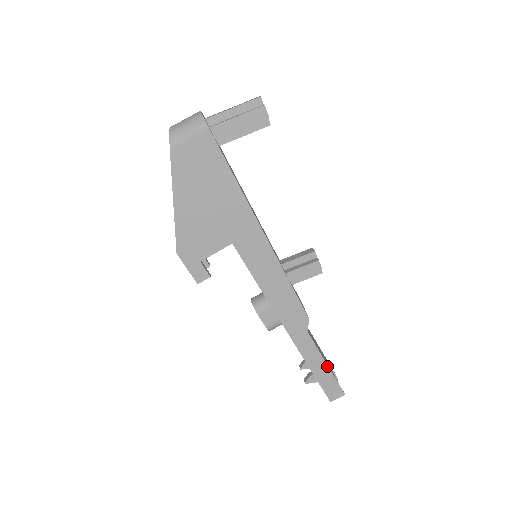
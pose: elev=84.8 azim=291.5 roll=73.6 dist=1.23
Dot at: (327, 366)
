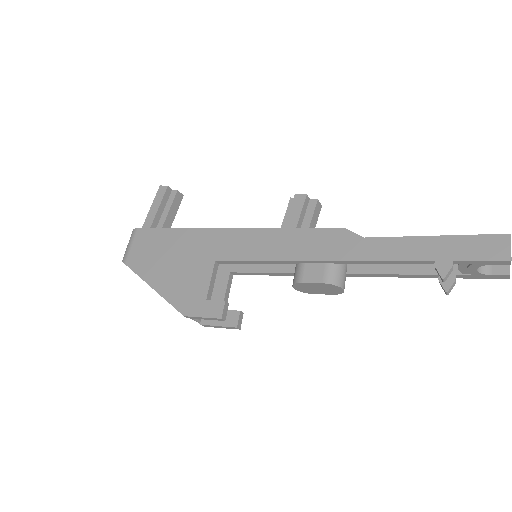
Dot at: (434, 237)
